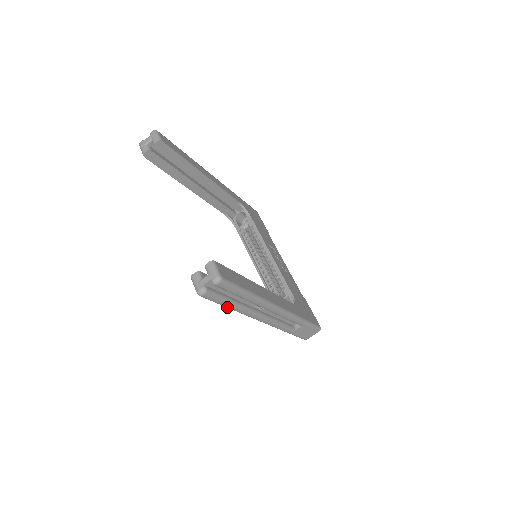
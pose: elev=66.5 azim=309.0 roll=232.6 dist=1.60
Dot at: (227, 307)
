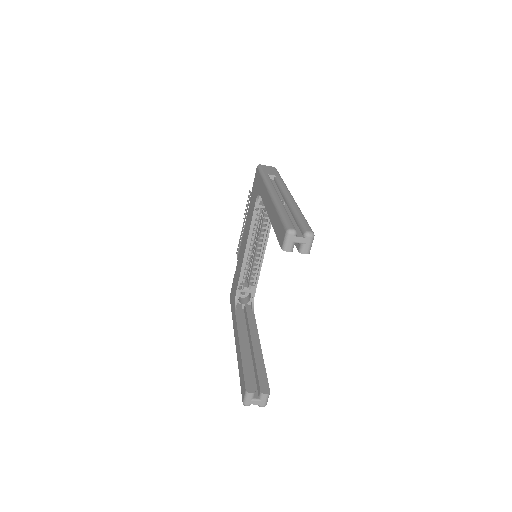
Dot at: occluded
